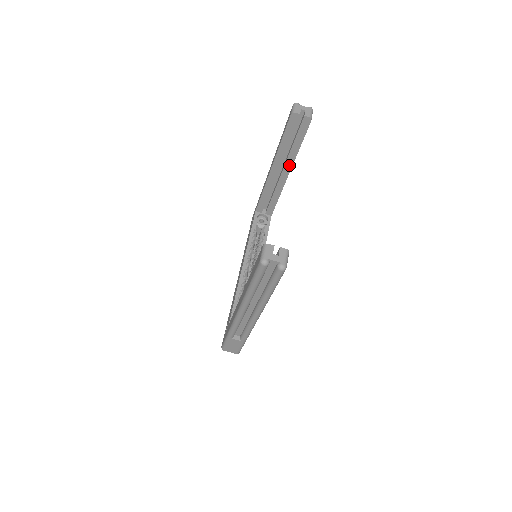
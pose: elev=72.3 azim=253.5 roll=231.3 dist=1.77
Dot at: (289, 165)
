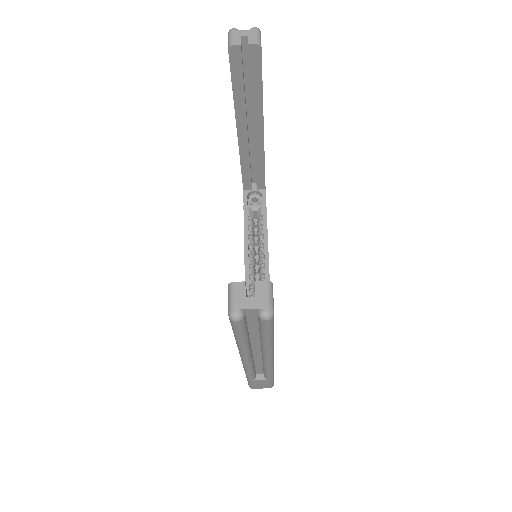
Dot at: (258, 121)
